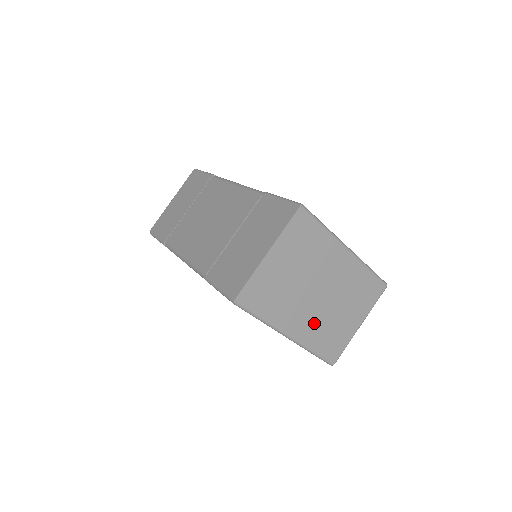
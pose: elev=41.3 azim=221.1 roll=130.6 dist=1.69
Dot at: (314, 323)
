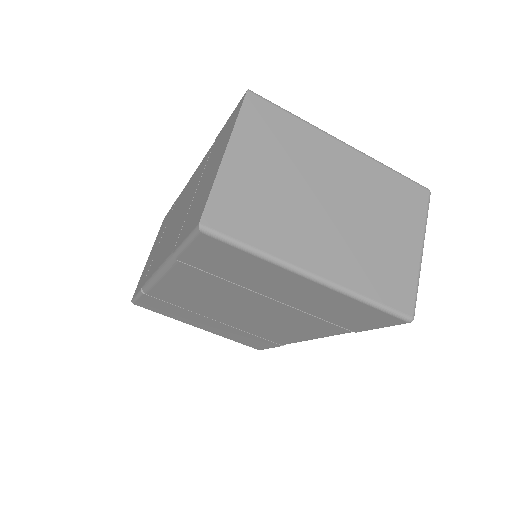
Dot at: (346, 252)
